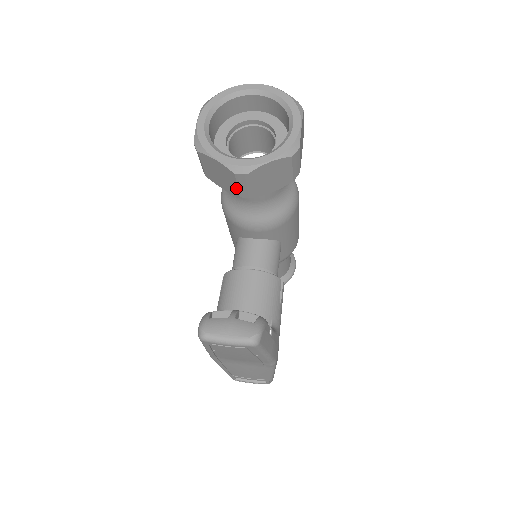
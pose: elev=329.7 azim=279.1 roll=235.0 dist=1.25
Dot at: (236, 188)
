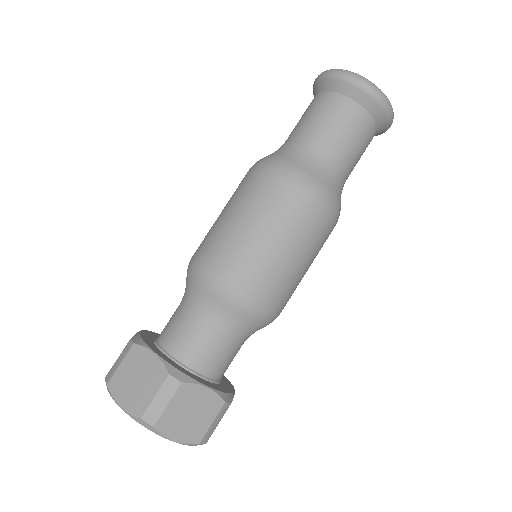
Dot at: occluded
